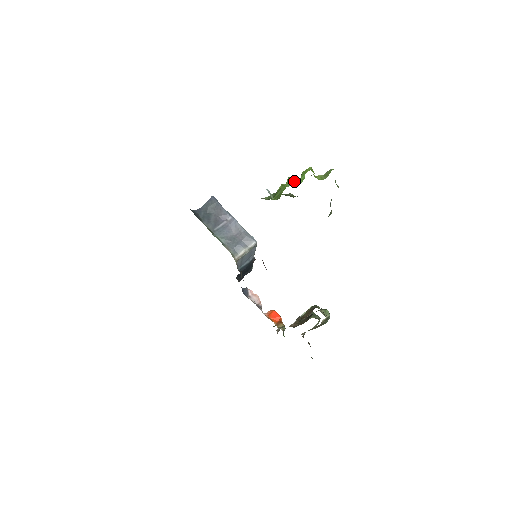
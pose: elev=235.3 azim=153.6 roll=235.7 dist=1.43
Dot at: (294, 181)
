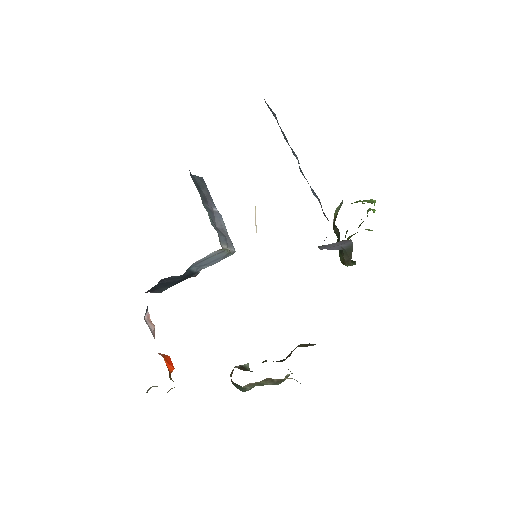
Dot at: (374, 205)
